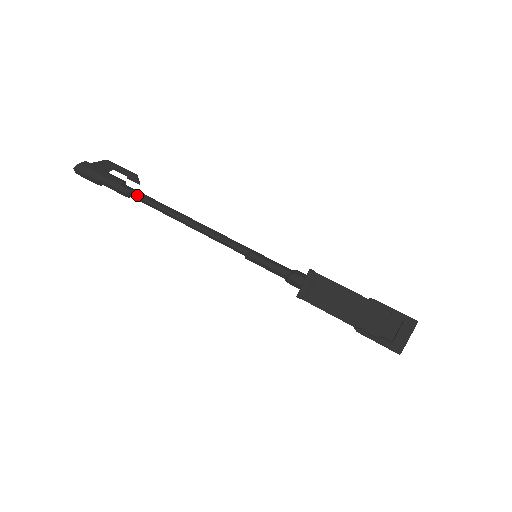
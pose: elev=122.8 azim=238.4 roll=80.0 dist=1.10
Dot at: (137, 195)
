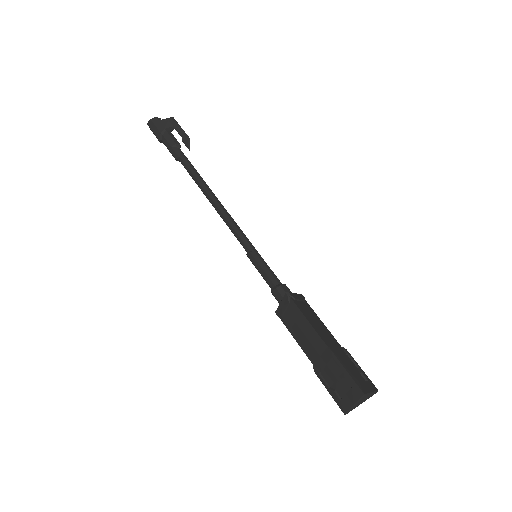
Dot at: (183, 162)
